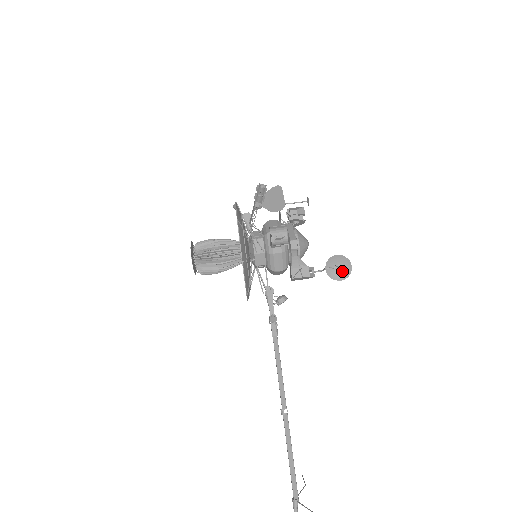
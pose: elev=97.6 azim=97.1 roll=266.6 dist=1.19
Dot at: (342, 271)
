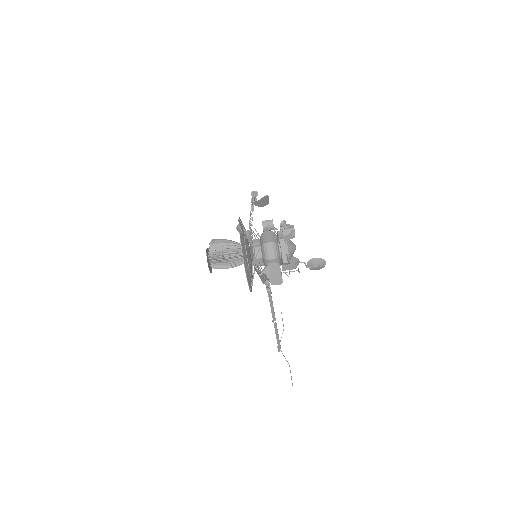
Dot at: (318, 267)
